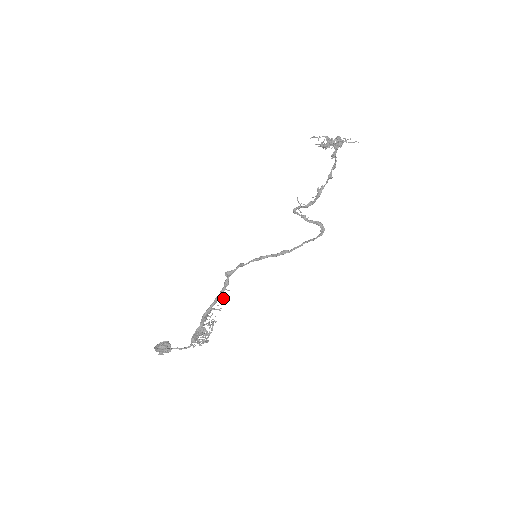
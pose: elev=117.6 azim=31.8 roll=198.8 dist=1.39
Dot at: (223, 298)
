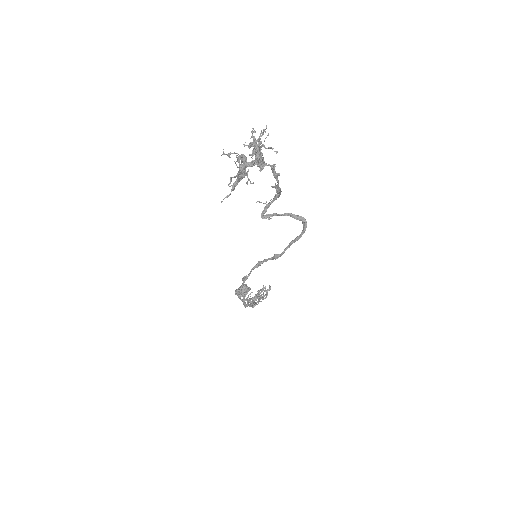
Dot at: occluded
